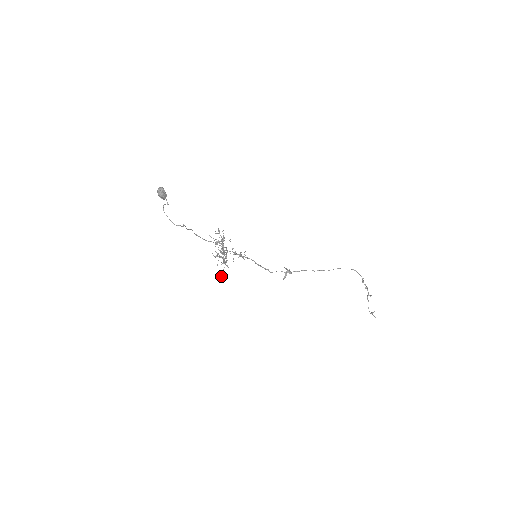
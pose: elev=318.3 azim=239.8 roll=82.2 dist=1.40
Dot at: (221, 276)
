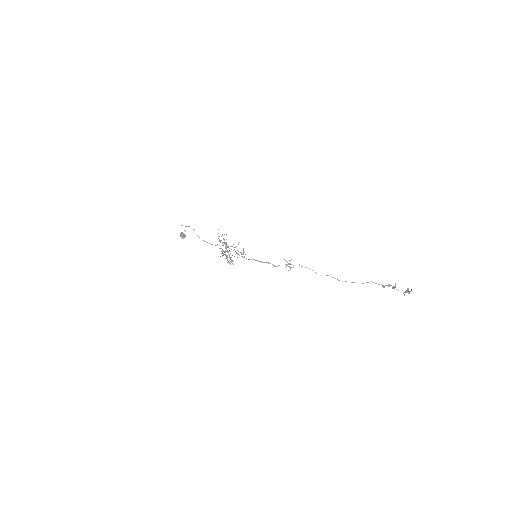
Dot at: (227, 257)
